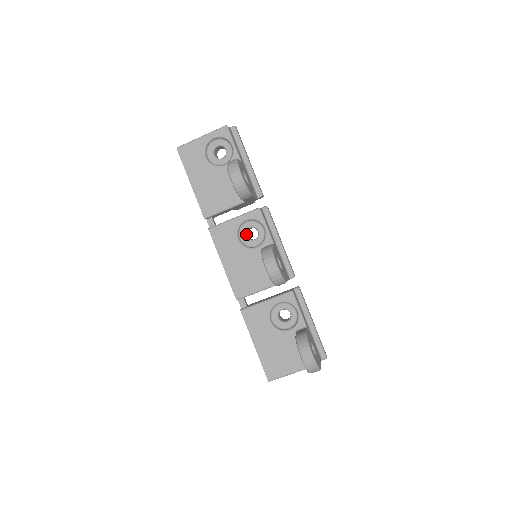
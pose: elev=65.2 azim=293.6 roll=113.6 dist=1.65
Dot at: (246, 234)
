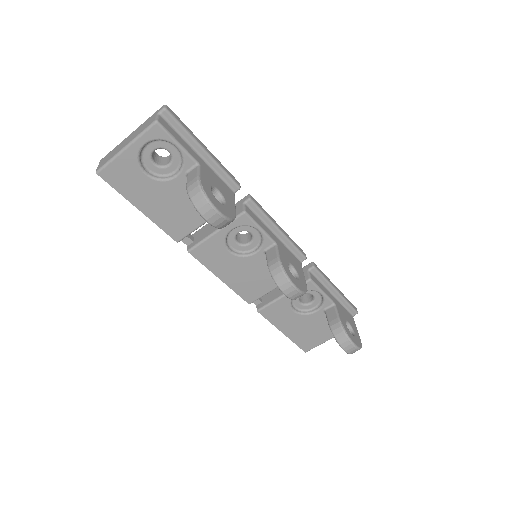
Dot at: (236, 239)
